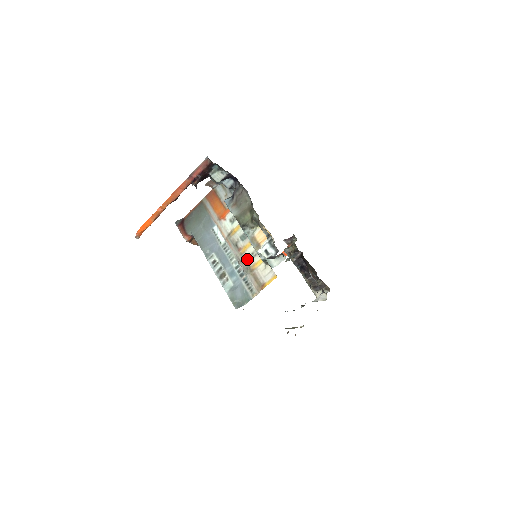
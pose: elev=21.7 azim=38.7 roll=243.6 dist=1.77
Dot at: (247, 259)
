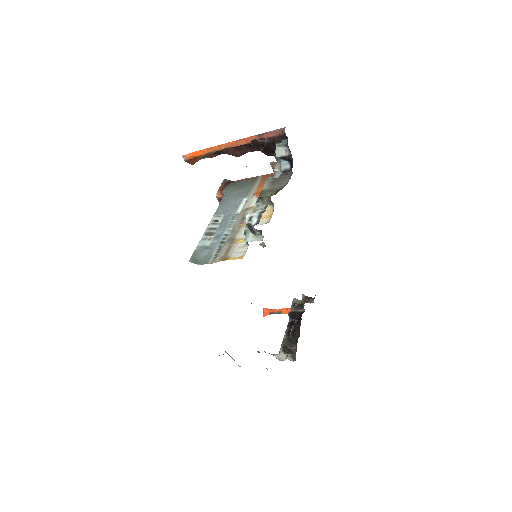
Dot at: (239, 232)
